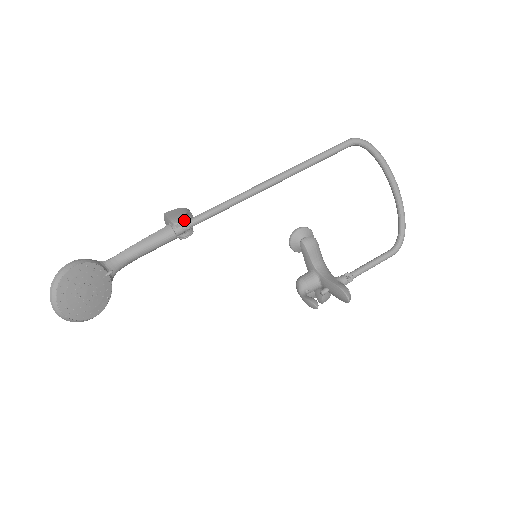
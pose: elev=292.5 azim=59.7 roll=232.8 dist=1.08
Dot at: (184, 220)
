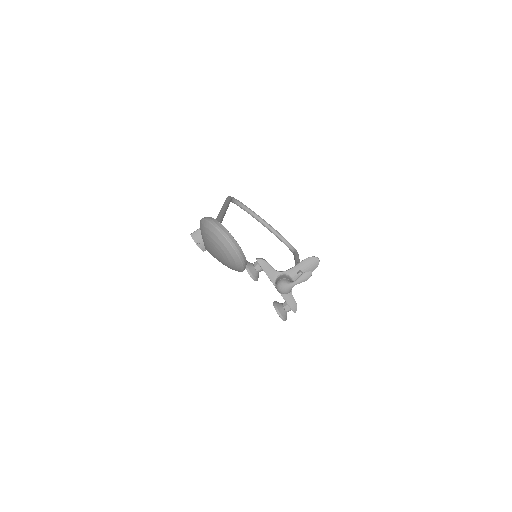
Dot at: occluded
